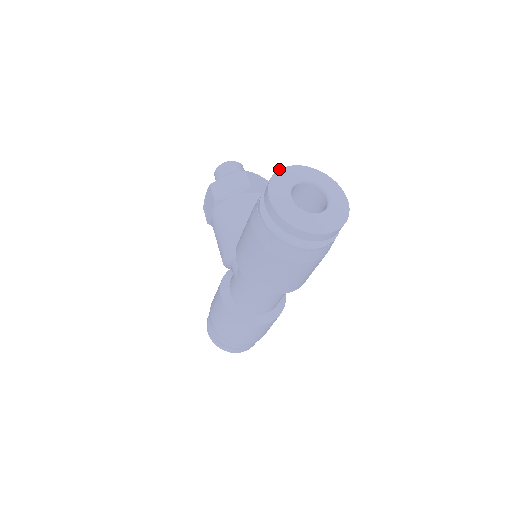
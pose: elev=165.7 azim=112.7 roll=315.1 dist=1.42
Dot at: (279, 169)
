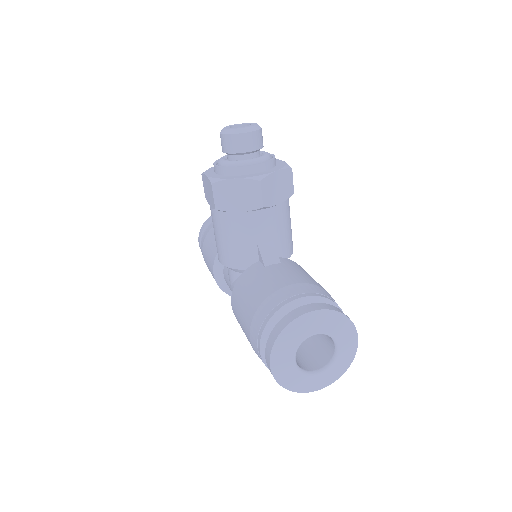
Dot at: (290, 322)
